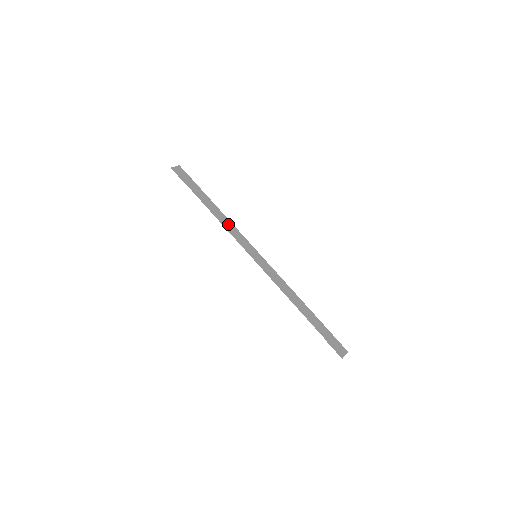
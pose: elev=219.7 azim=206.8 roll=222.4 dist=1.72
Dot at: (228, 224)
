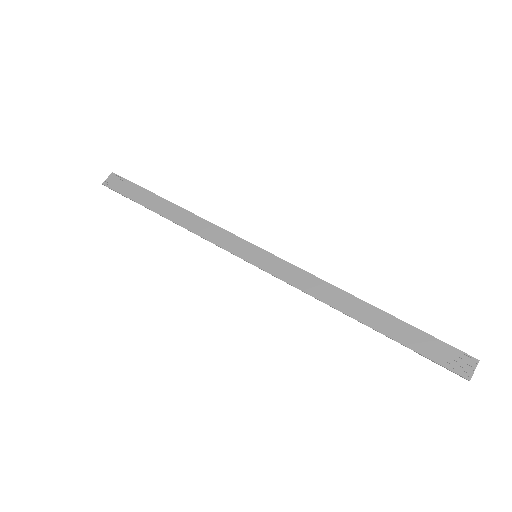
Dot at: (200, 225)
